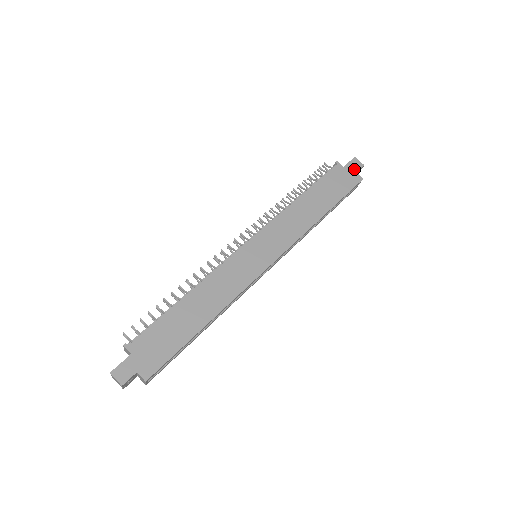
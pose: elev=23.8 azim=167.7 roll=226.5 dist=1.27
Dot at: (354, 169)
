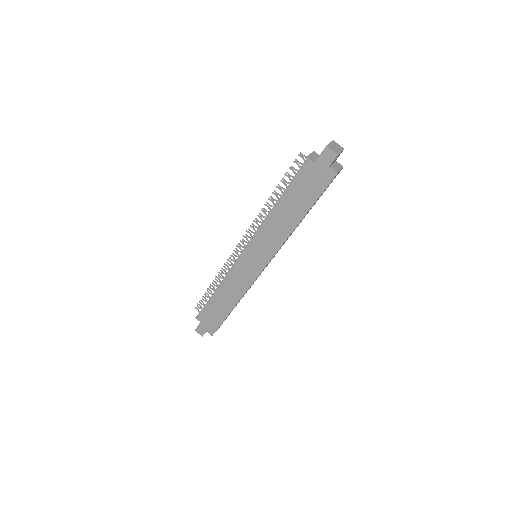
Dot at: (326, 163)
